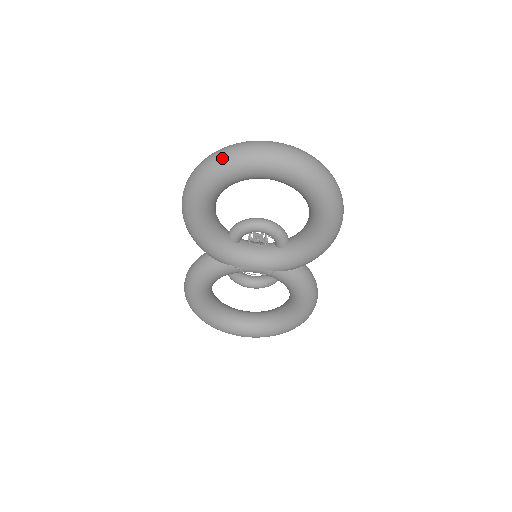
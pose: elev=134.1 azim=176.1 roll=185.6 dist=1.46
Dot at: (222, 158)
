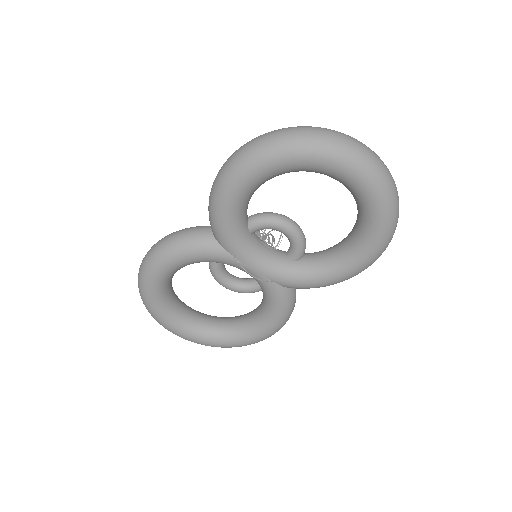
Dot at: (320, 138)
